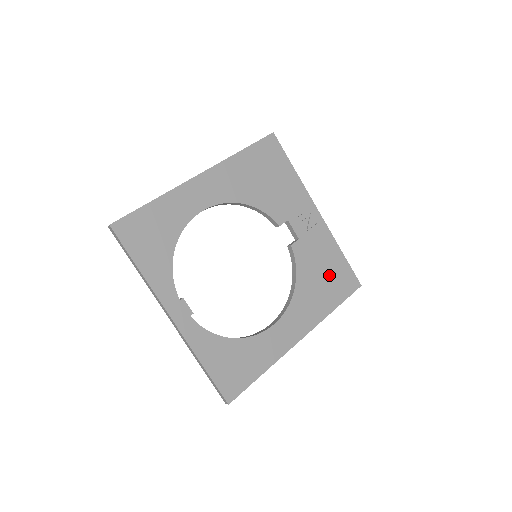
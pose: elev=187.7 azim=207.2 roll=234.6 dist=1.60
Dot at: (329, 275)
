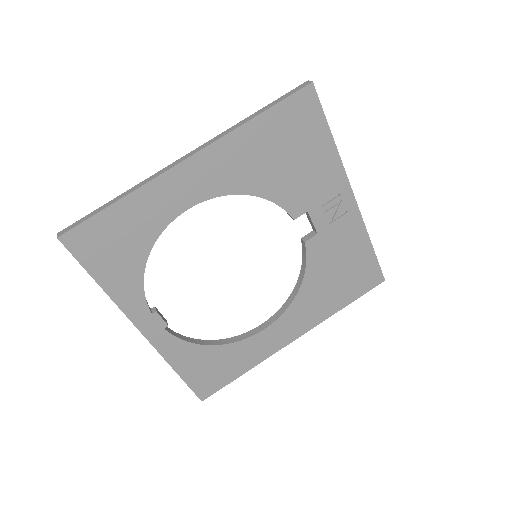
Dot at: (347, 272)
